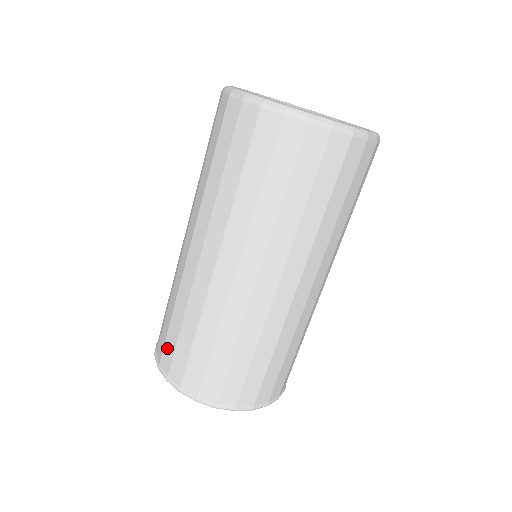
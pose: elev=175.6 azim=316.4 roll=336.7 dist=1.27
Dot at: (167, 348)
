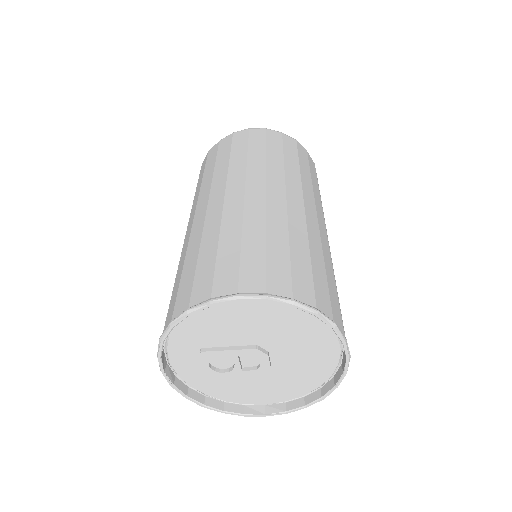
Dot at: occluded
